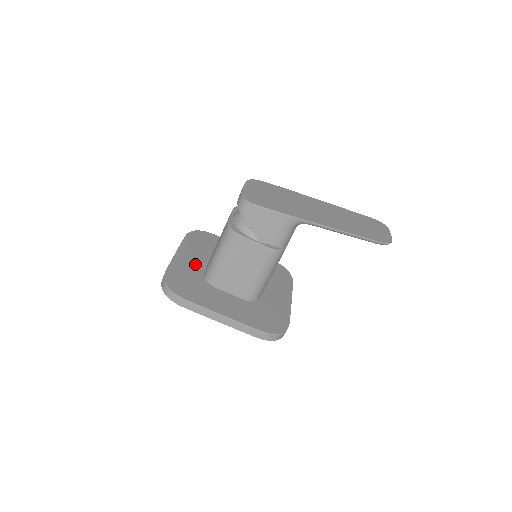
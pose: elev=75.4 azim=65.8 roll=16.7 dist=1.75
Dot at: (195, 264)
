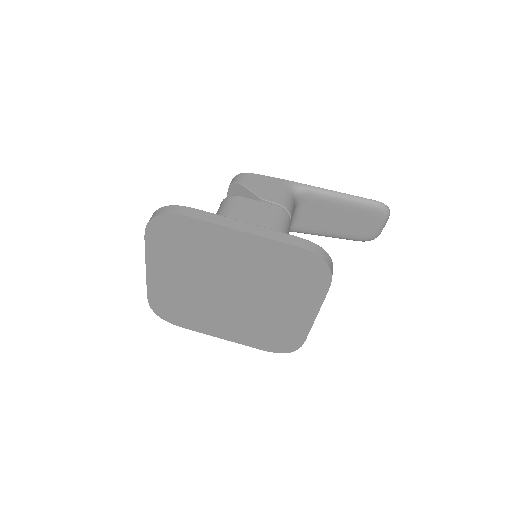
Dot at: occluded
